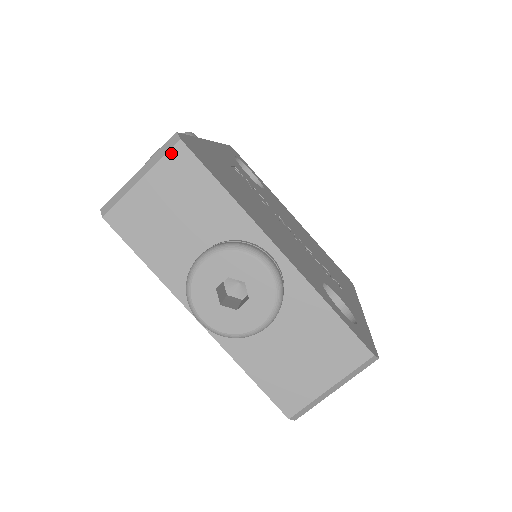
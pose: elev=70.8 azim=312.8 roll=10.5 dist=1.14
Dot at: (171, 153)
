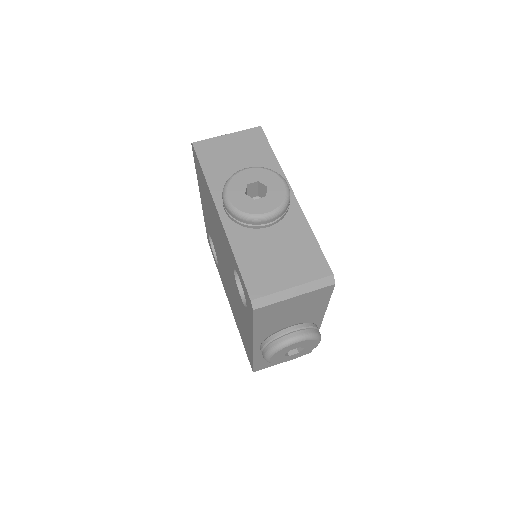
Dot at: (252, 129)
